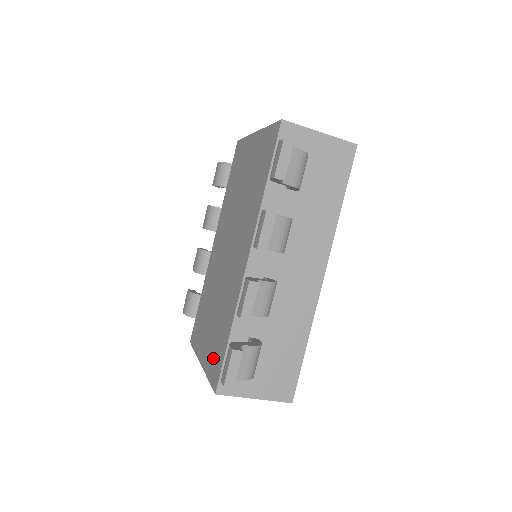
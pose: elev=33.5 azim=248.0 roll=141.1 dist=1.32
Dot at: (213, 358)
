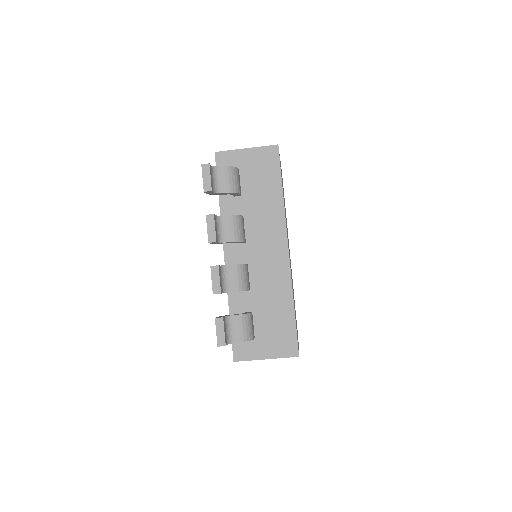
Dot at: occluded
